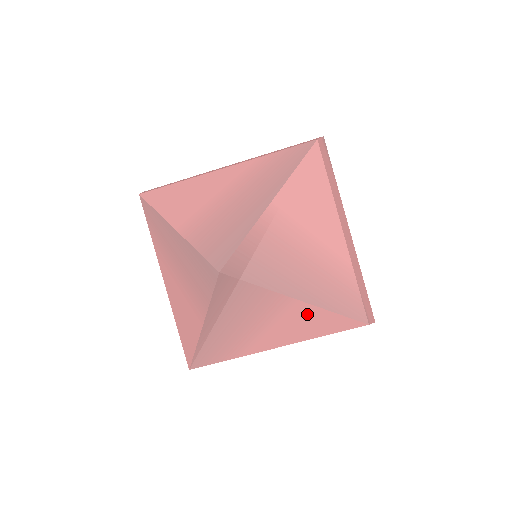
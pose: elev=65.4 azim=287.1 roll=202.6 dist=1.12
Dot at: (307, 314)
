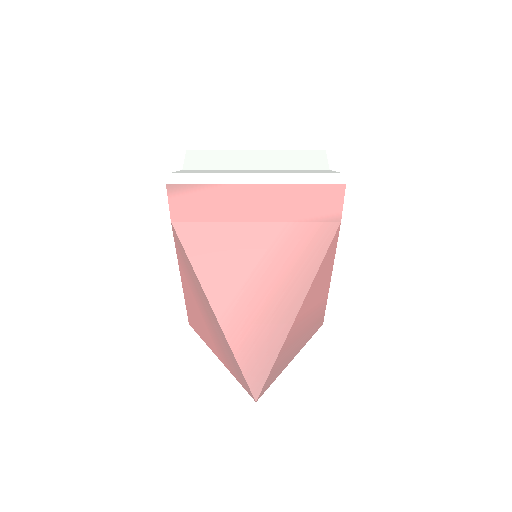
Dot at: occluded
